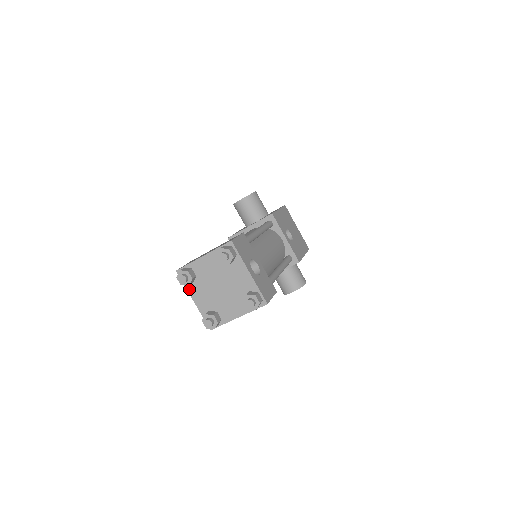
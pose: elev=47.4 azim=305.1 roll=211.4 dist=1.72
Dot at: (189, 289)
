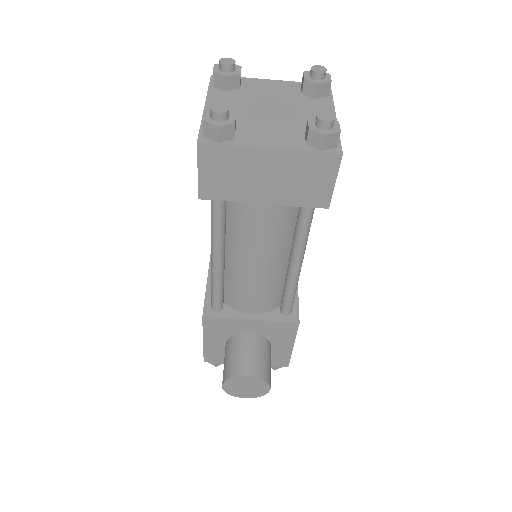
Dot at: (212, 94)
